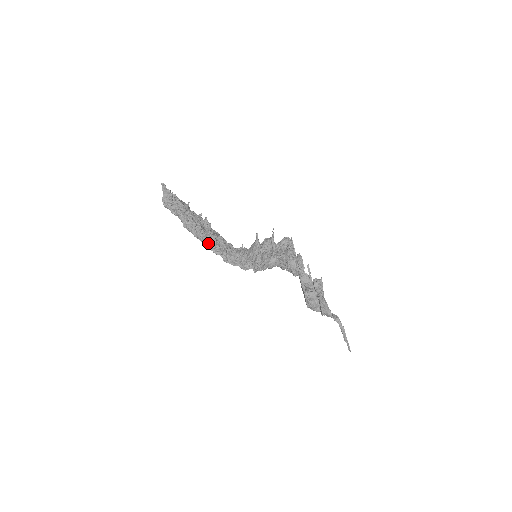
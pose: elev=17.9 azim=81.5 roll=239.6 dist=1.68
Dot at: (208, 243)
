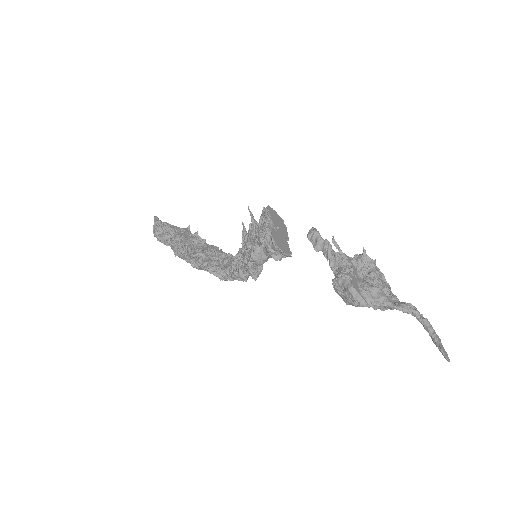
Dot at: (194, 263)
